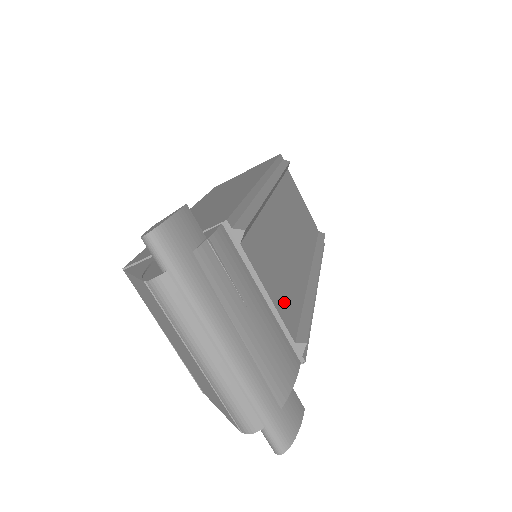
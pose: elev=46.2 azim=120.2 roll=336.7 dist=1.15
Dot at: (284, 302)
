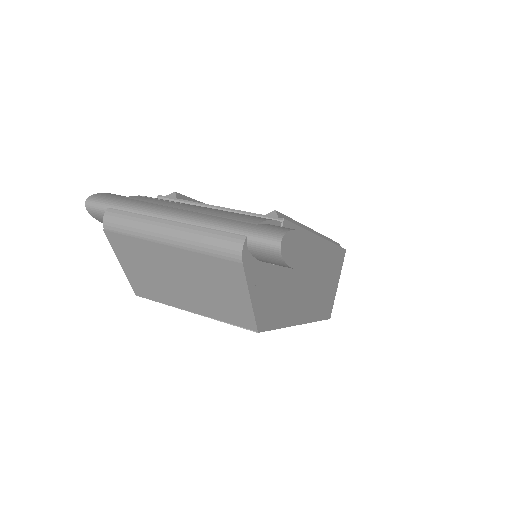
Dot at: occluded
